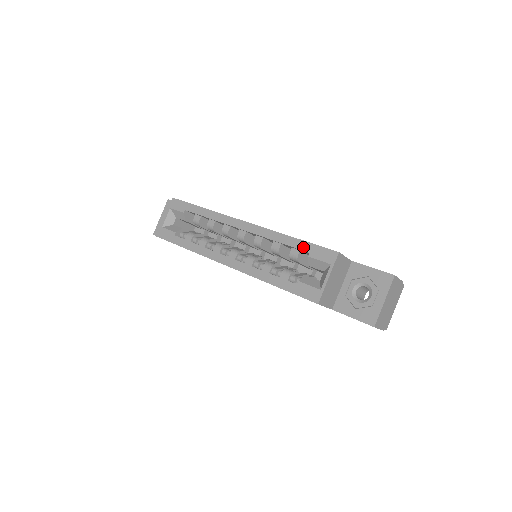
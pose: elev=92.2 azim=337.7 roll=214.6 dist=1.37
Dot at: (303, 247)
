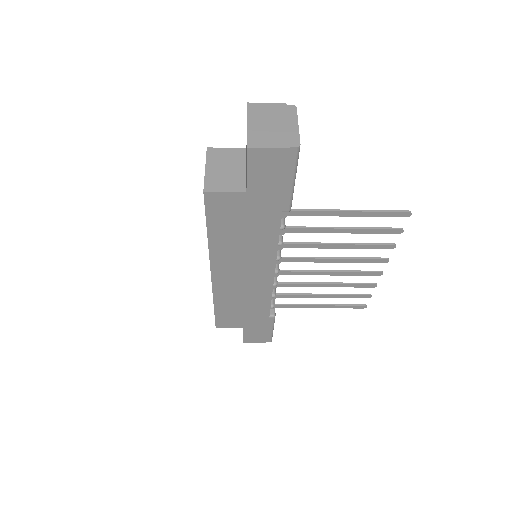
Dot at: occluded
